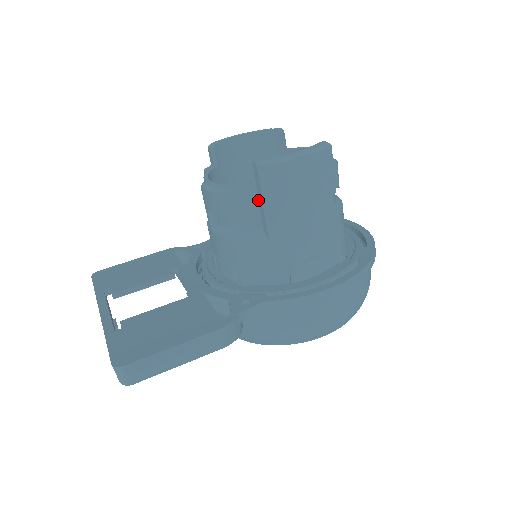
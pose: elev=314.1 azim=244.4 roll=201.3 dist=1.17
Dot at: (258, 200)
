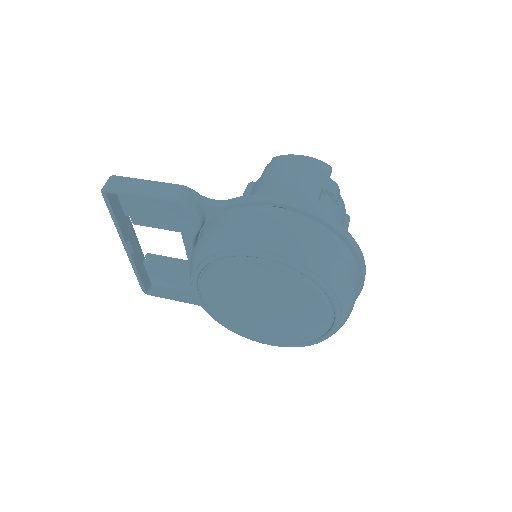
Dot at: occluded
